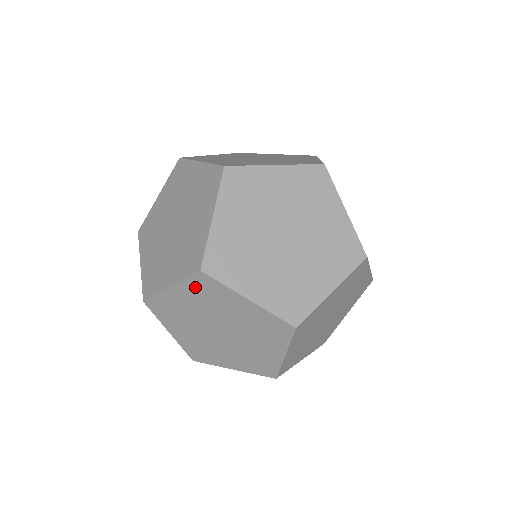
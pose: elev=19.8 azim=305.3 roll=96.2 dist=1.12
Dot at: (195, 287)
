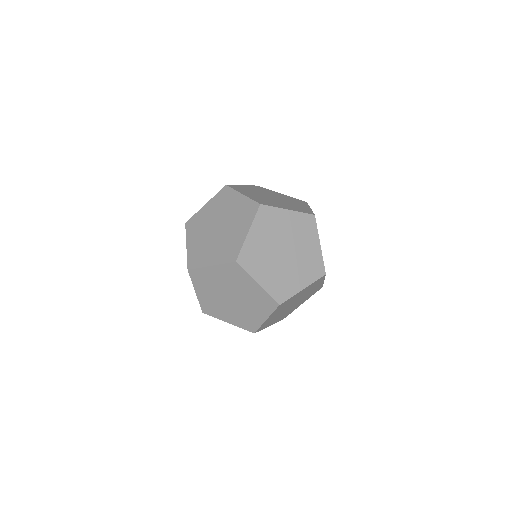
Dot at: (228, 269)
